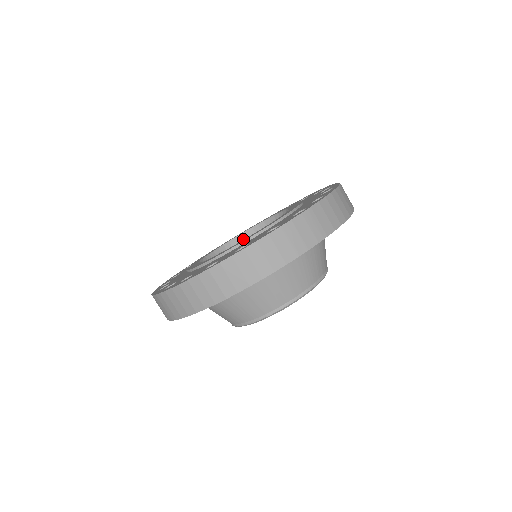
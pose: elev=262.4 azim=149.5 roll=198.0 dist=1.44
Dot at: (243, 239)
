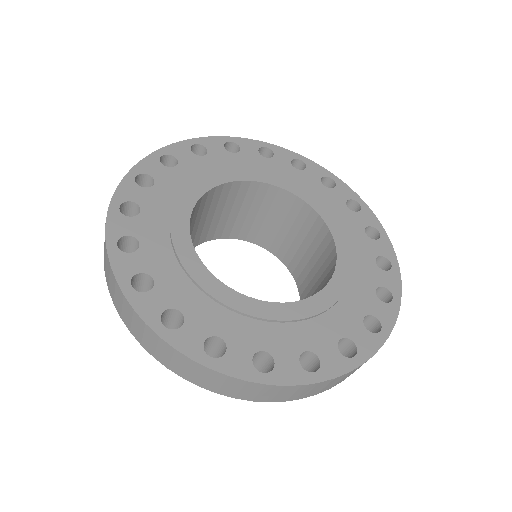
Dot at: (277, 193)
